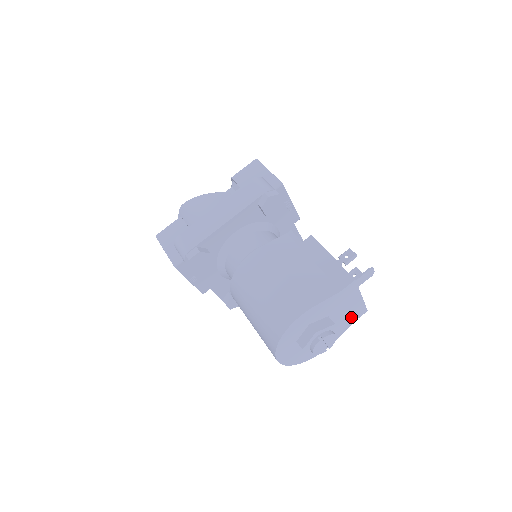
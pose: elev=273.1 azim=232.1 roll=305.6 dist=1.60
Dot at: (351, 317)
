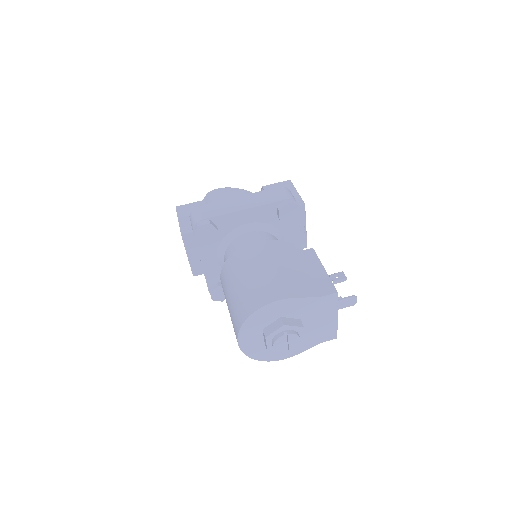
Dot at: (320, 335)
